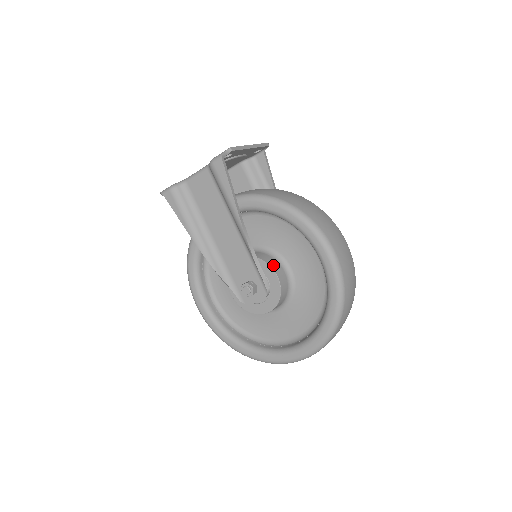
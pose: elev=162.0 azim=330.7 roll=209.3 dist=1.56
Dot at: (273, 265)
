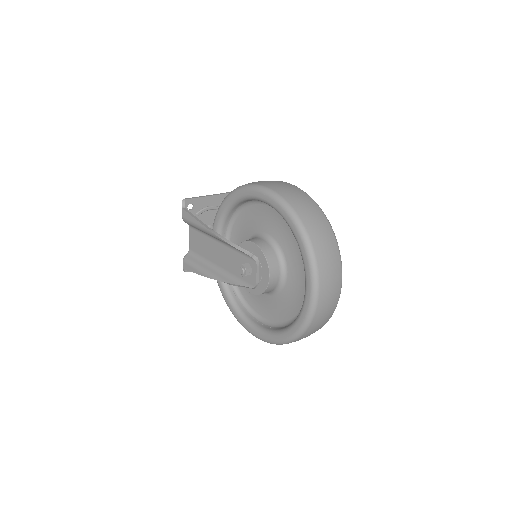
Dot at: (249, 240)
